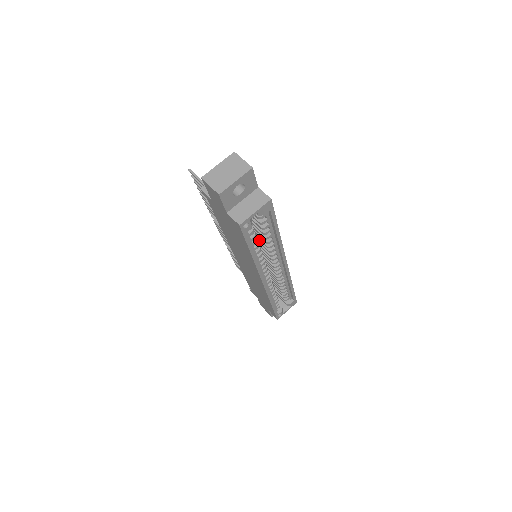
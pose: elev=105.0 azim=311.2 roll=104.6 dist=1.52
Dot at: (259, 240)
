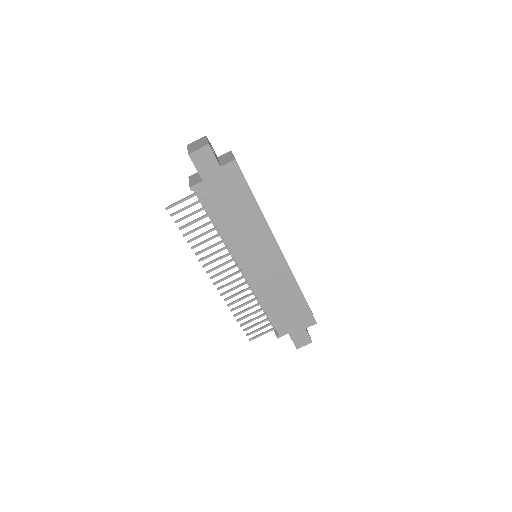
Dot at: occluded
